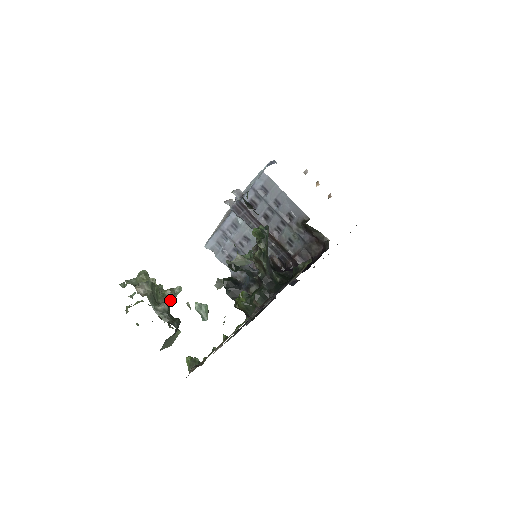
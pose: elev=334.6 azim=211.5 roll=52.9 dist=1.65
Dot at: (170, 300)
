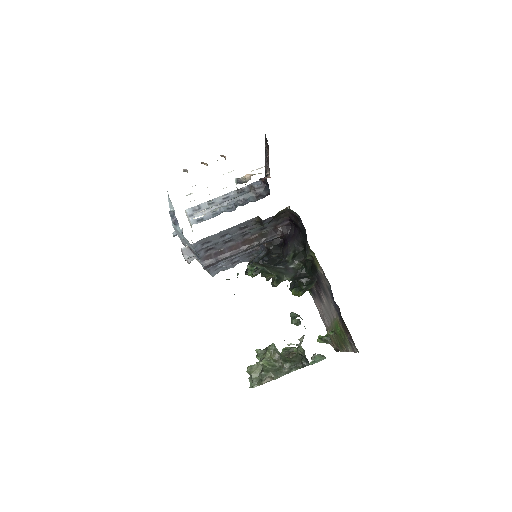
Dot at: (281, 358)
